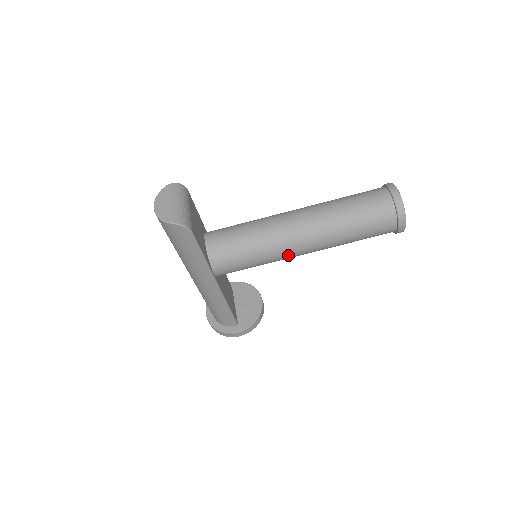
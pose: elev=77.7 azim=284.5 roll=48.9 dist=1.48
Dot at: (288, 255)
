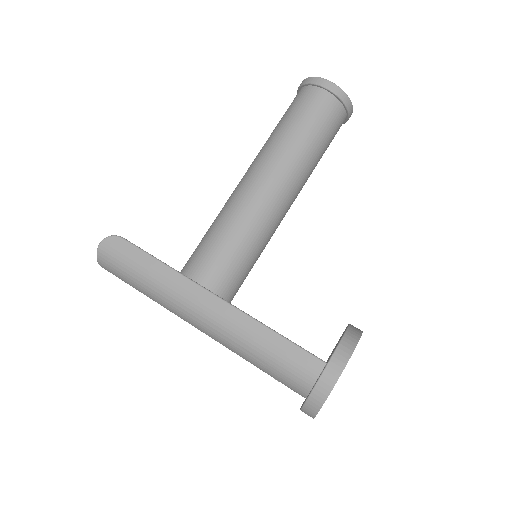
Dot at: (255, 201)
